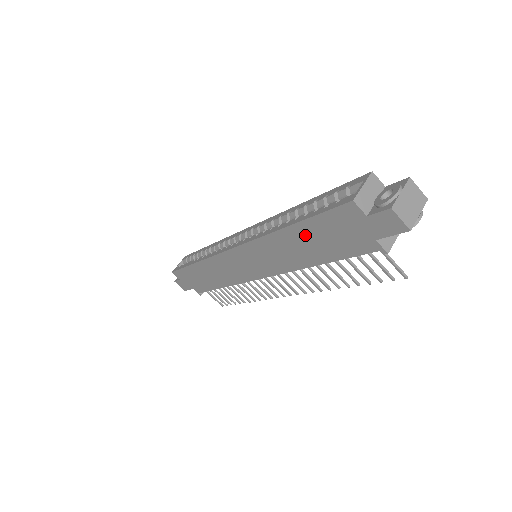
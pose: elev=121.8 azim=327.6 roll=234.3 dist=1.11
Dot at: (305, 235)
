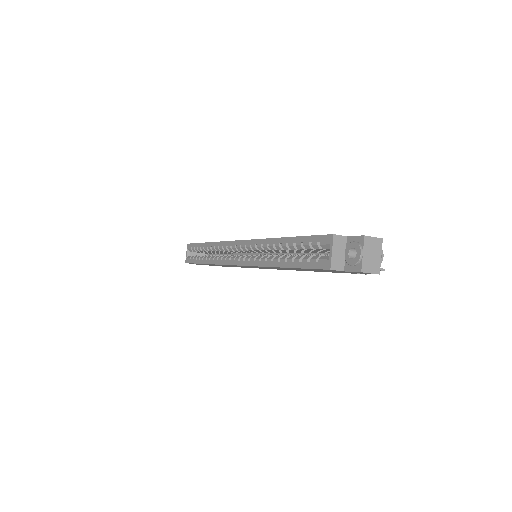
Dot at: occluded
